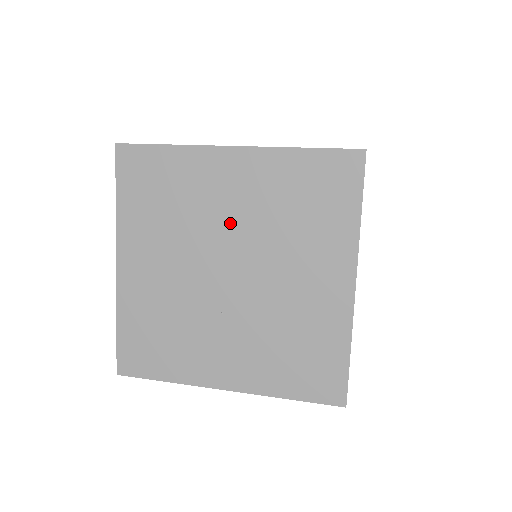
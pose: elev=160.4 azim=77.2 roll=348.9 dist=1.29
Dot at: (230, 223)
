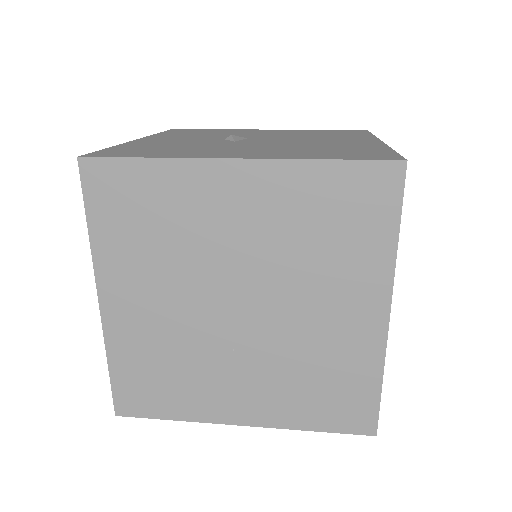
Dot at: (237, 252)
